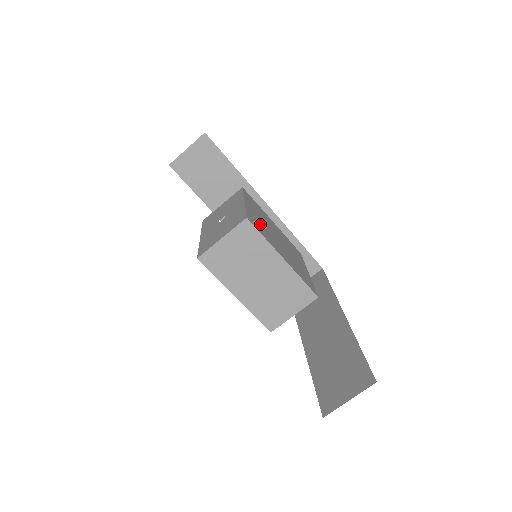
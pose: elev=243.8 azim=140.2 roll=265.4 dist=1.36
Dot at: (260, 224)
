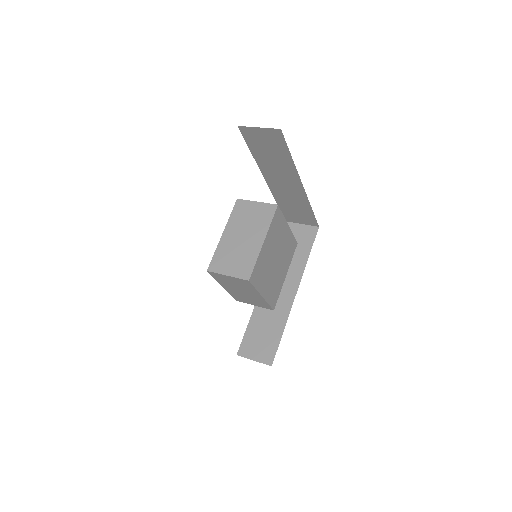
Dot at: (279, 231)
